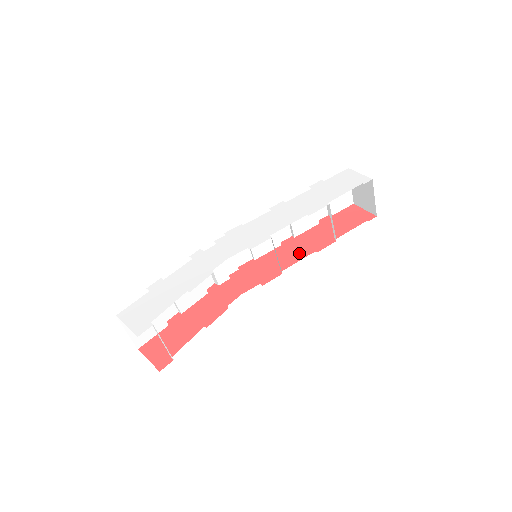
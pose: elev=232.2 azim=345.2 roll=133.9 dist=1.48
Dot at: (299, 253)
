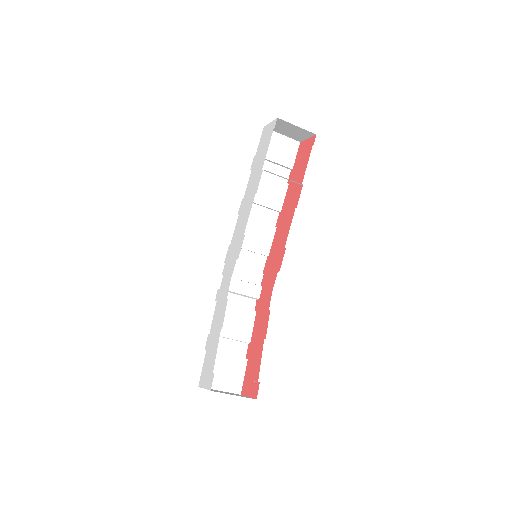
Dot at: (288, 221)
